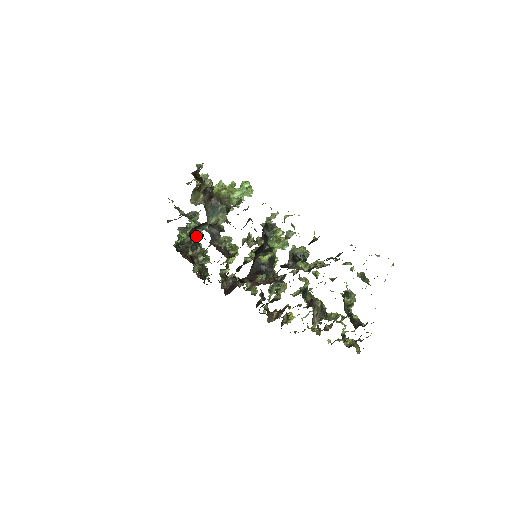
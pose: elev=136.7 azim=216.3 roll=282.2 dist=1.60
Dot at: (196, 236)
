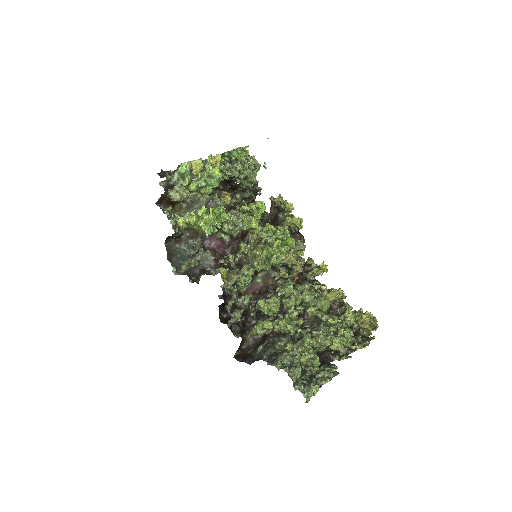
Dot at: (226, 175)
